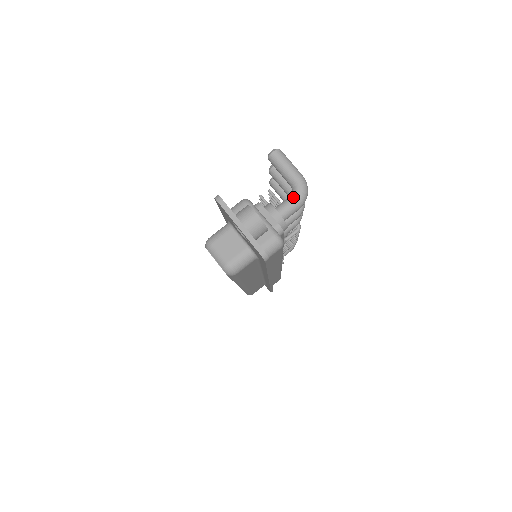
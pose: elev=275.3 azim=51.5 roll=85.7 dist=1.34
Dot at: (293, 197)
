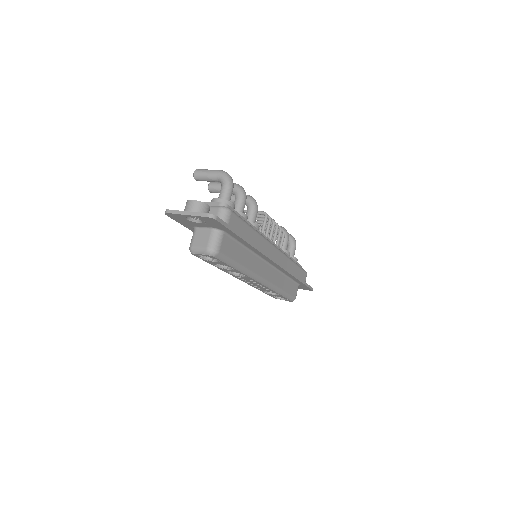
Dot at: (222, 185)
